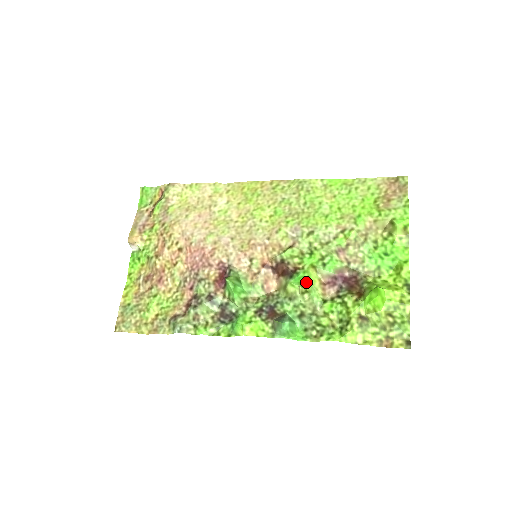
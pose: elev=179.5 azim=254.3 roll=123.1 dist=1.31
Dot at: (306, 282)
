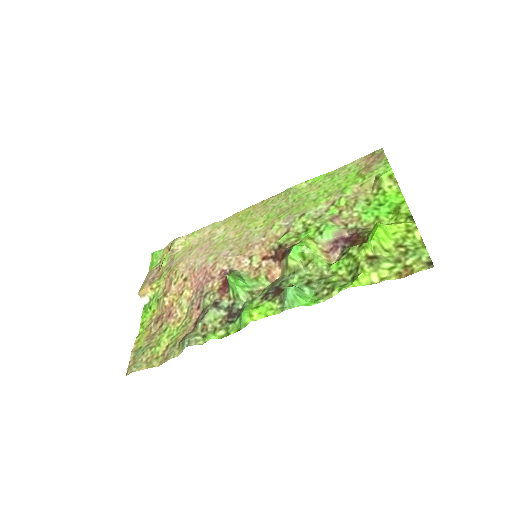
Dot at: (306, 251)
